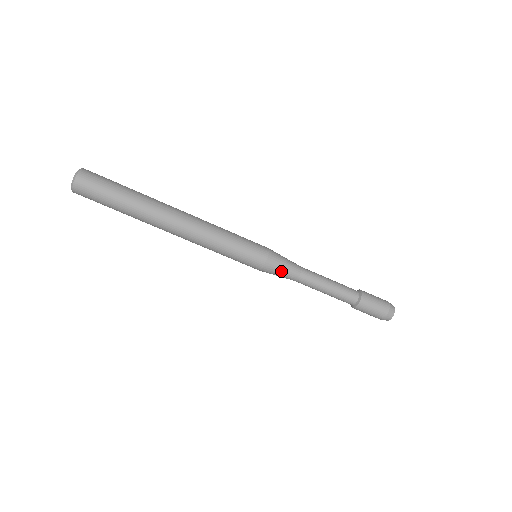
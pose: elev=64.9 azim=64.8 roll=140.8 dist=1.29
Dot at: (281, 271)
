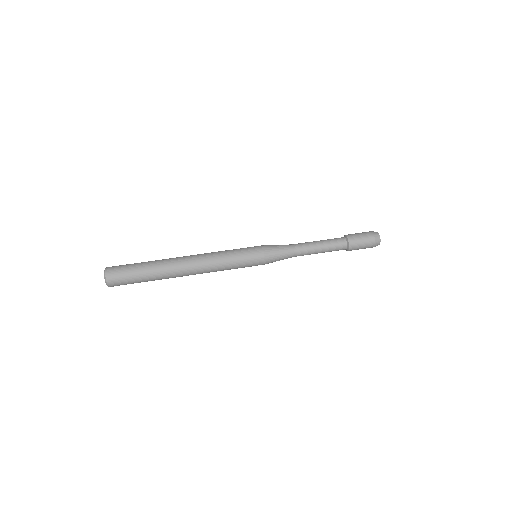
Dot at: (279, 256)
